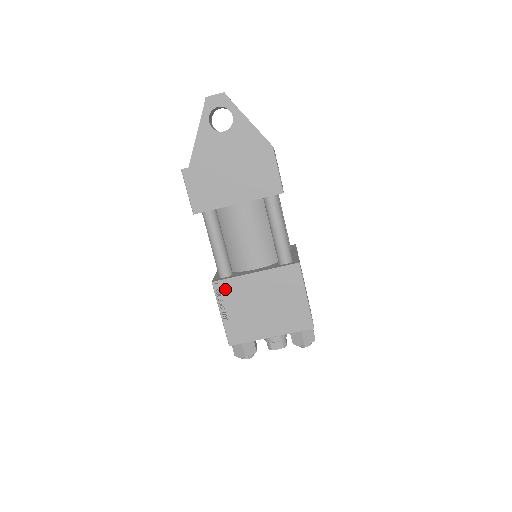
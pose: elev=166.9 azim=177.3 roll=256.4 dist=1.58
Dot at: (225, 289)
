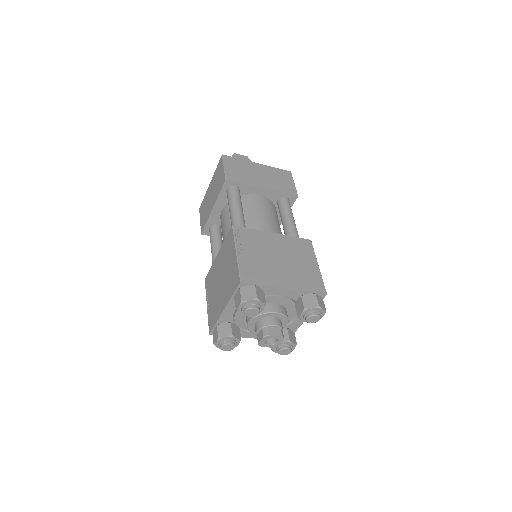
Dot at: (244, 234)
